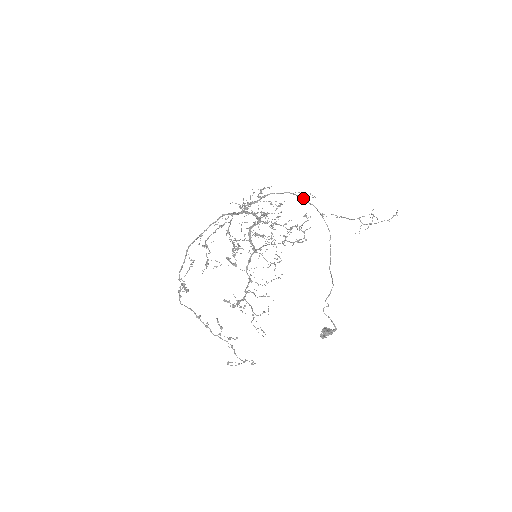
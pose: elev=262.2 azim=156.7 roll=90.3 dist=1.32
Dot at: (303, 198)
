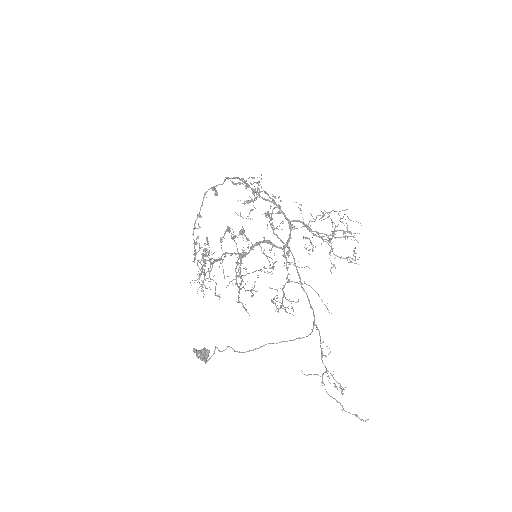
Dot at: occluded
